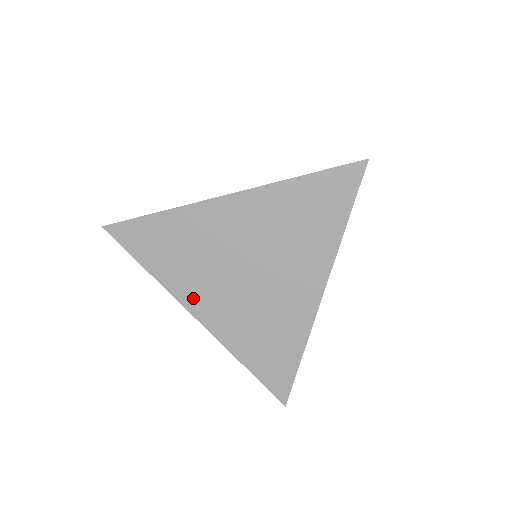
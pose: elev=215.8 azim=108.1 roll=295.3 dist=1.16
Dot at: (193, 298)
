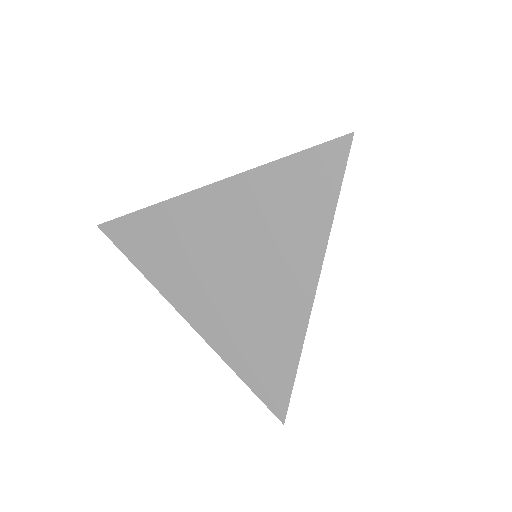
Dot at: (182, 298)
